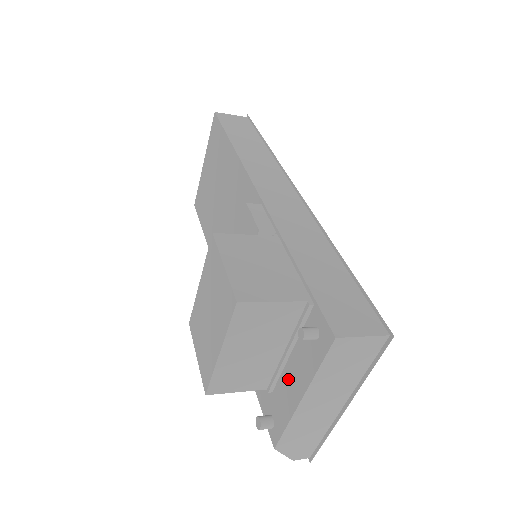
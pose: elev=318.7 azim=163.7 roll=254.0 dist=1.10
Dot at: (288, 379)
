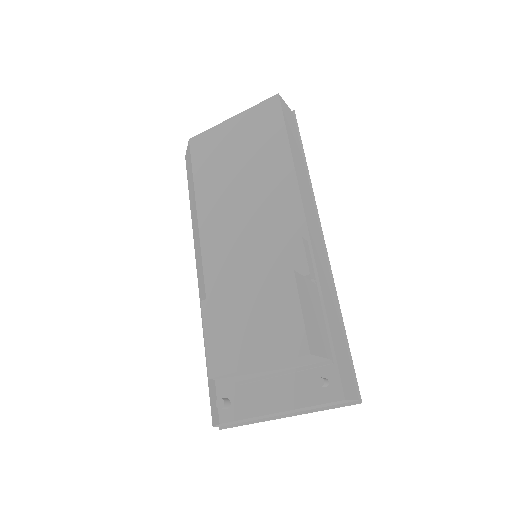
Dot at: (269, 390)
